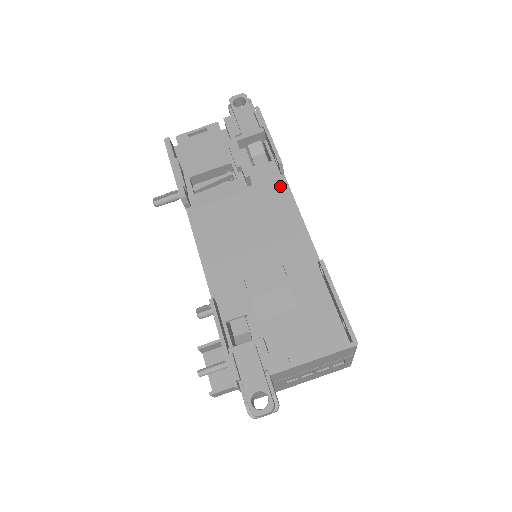
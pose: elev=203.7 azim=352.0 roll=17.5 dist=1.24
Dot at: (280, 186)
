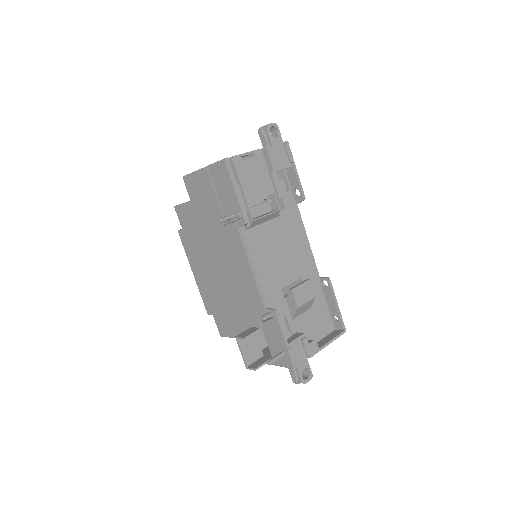
Dot at: (296, 213)
